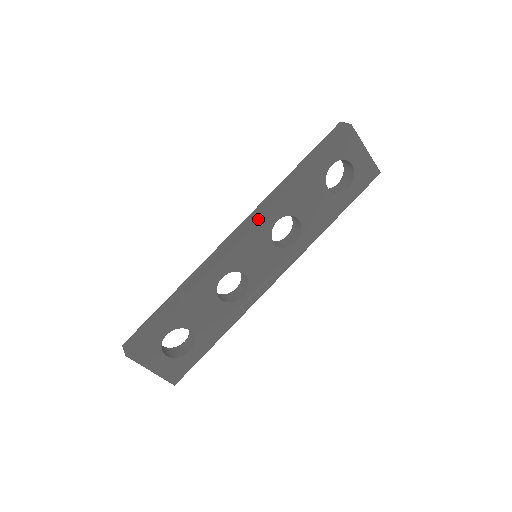
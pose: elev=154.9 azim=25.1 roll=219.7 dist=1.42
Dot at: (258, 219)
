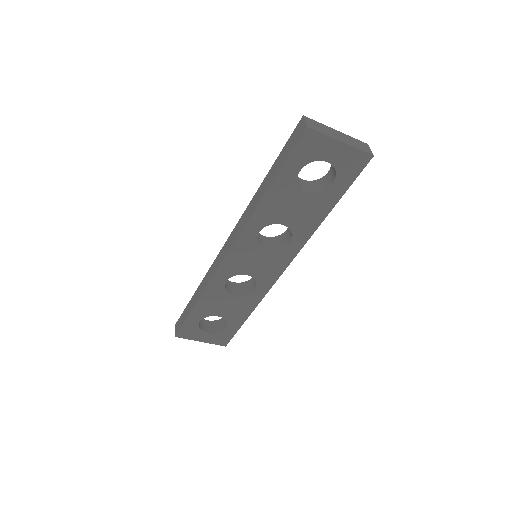
Dot at: (238, 236)
